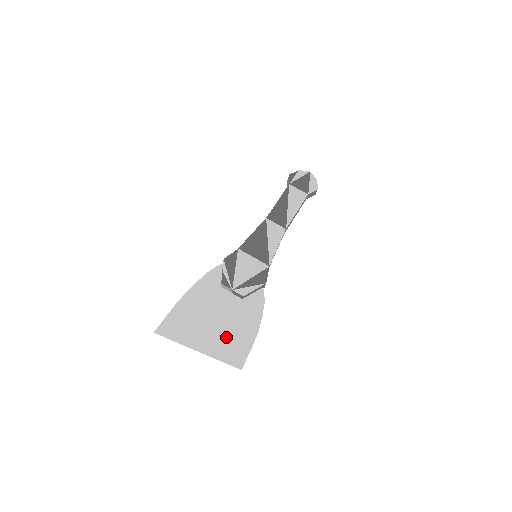
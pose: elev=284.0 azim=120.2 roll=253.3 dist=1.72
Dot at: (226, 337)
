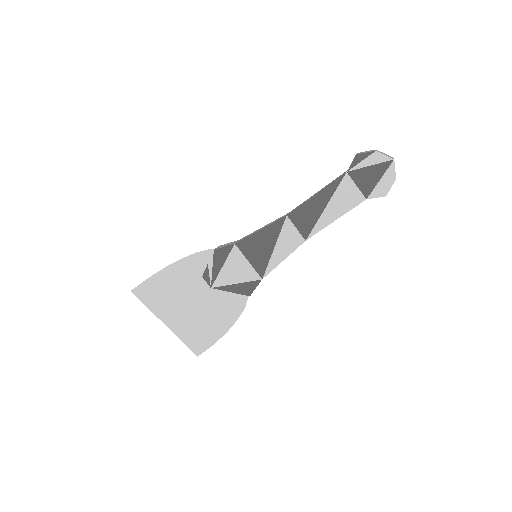
Dot at: (193, 324)
